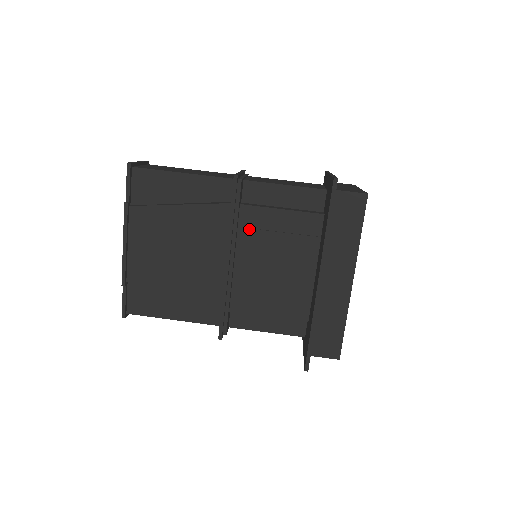
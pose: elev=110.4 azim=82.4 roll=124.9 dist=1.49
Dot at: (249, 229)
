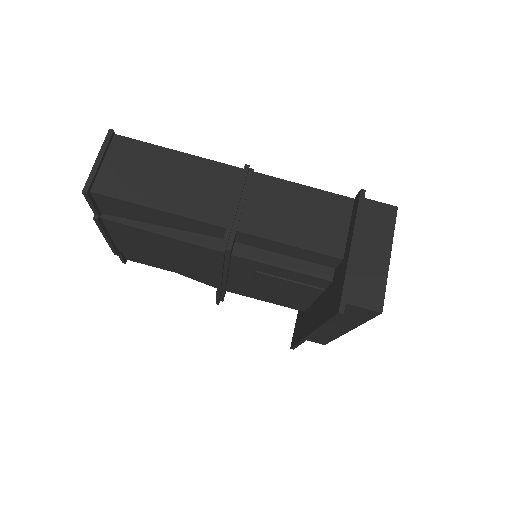
Dot at: (243, 267)
